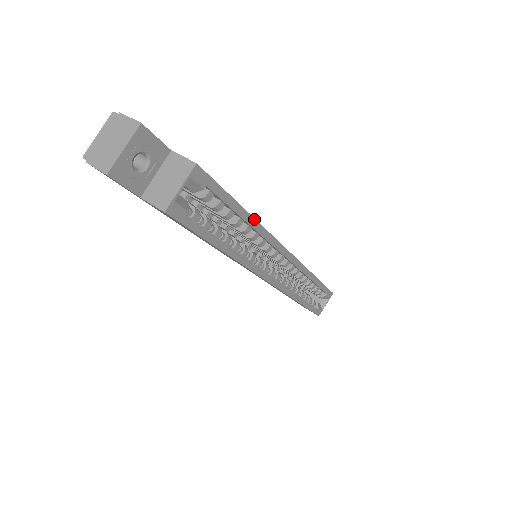
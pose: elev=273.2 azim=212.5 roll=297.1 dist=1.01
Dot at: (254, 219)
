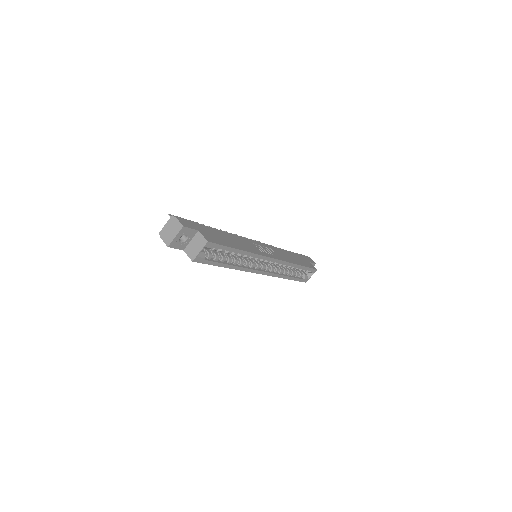
Dot at: (245, 251)
